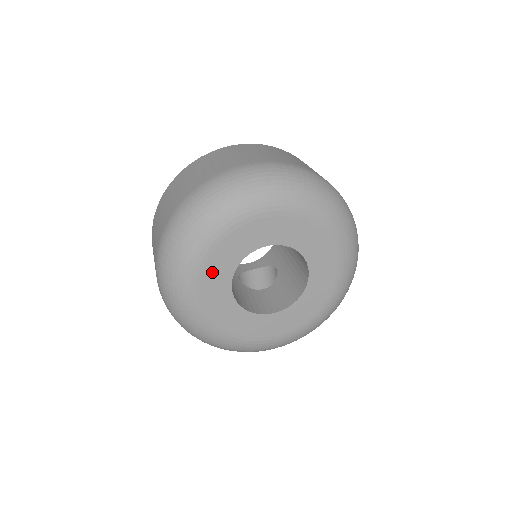
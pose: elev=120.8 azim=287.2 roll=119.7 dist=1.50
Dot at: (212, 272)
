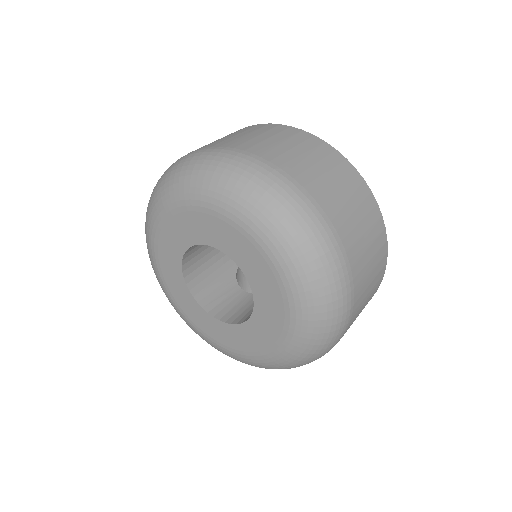
Dot at: (169, 234)
